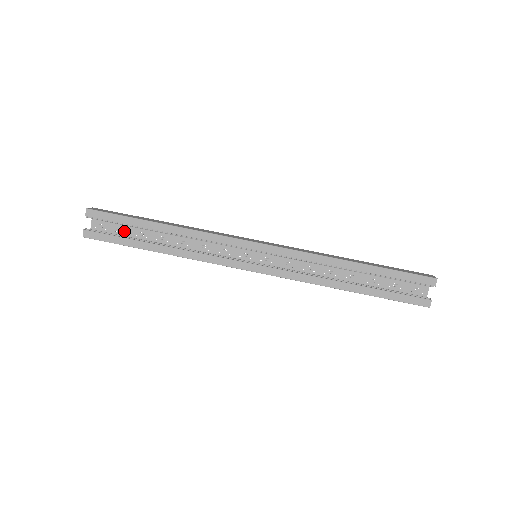
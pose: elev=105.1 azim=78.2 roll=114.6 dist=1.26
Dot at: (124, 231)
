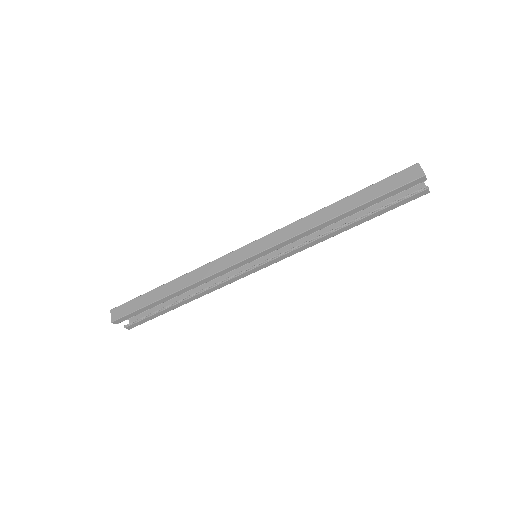
Dot at: occluded
